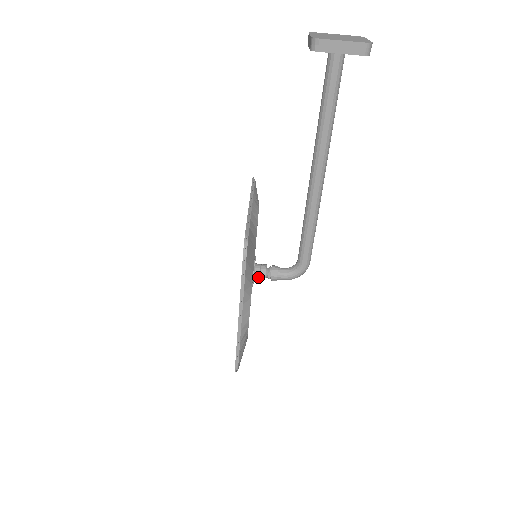
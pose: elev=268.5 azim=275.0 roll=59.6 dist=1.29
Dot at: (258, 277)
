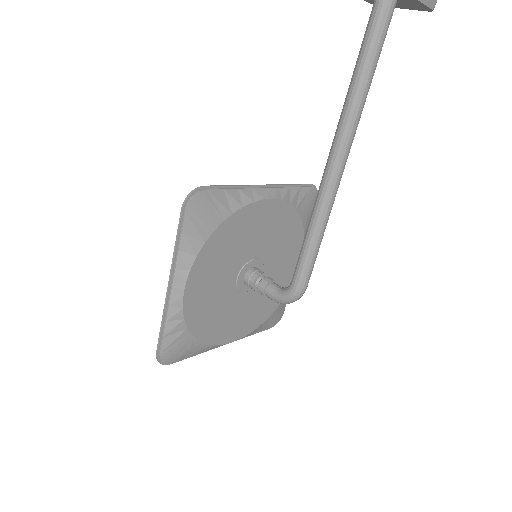
Dot at: (247, 281)
